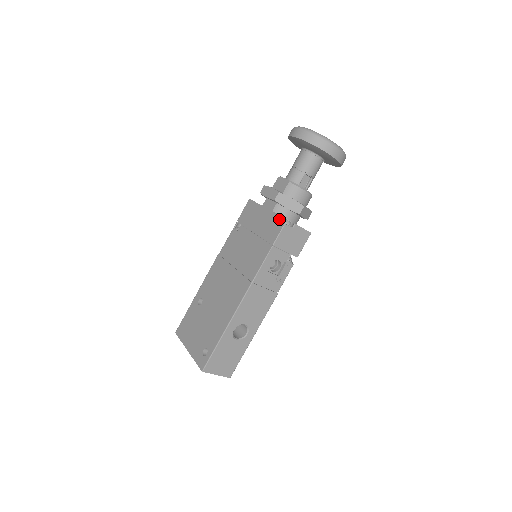
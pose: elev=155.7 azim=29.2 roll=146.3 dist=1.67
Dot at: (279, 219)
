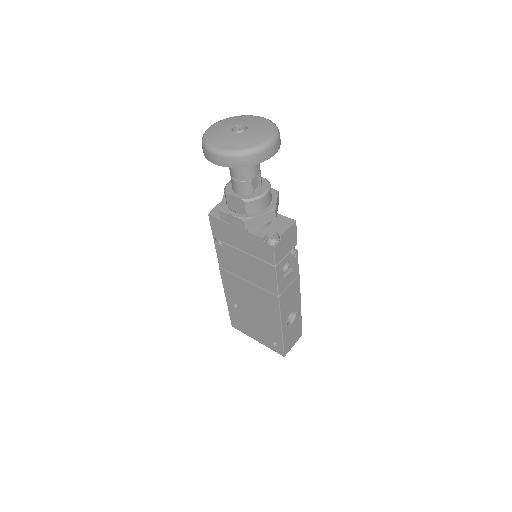
Dot at: (262, 241)
